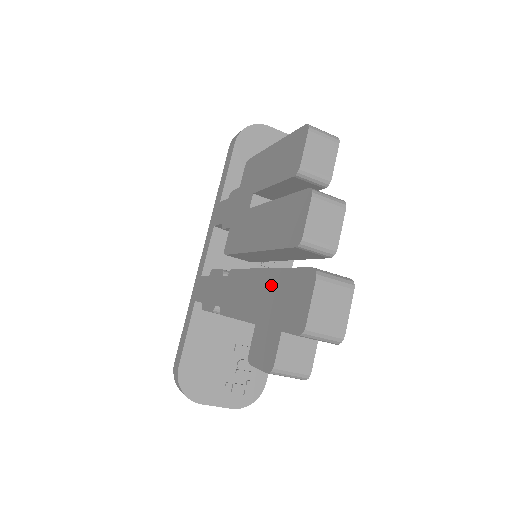
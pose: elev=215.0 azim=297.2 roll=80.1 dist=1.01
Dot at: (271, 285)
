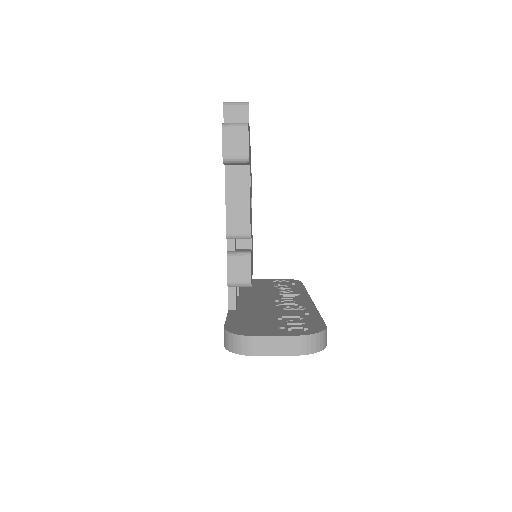
Dot at: occluded
